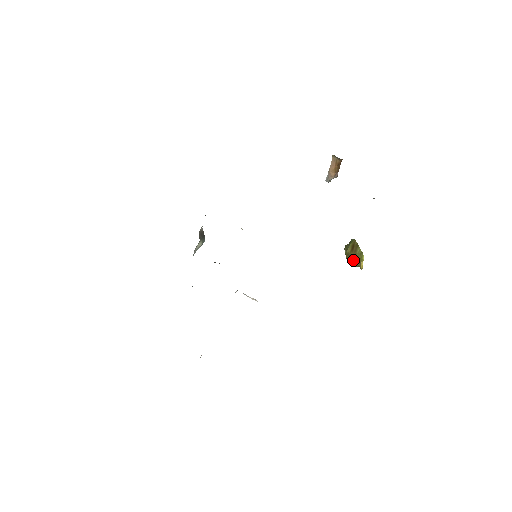
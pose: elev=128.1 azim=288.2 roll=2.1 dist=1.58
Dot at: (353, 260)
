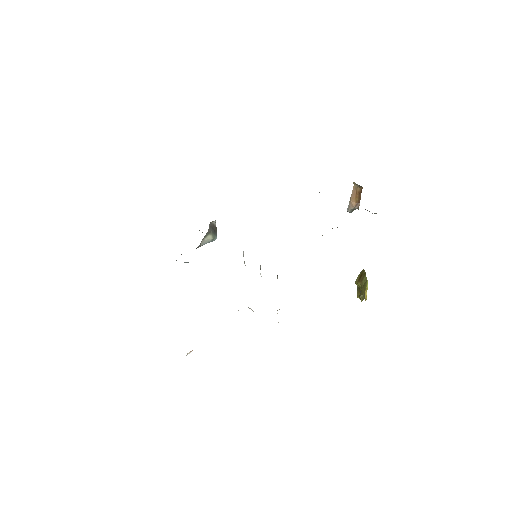
Dot at: (360, 292)
